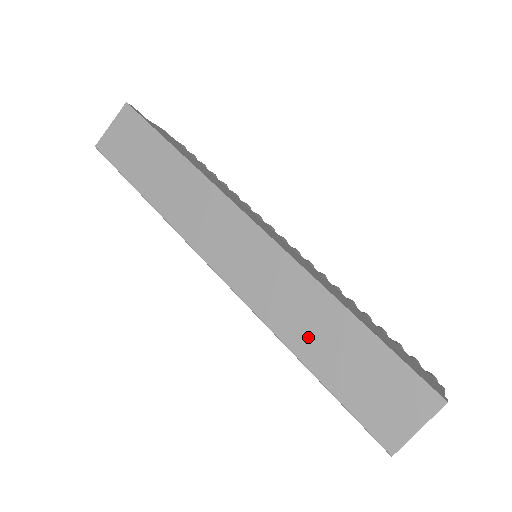
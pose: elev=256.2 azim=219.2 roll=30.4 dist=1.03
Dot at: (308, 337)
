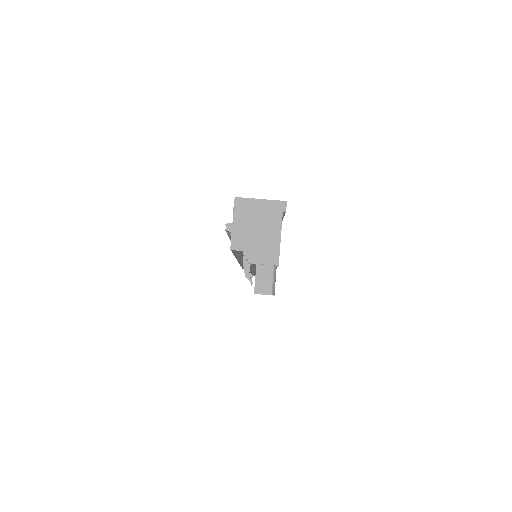
Dot at: occluded
